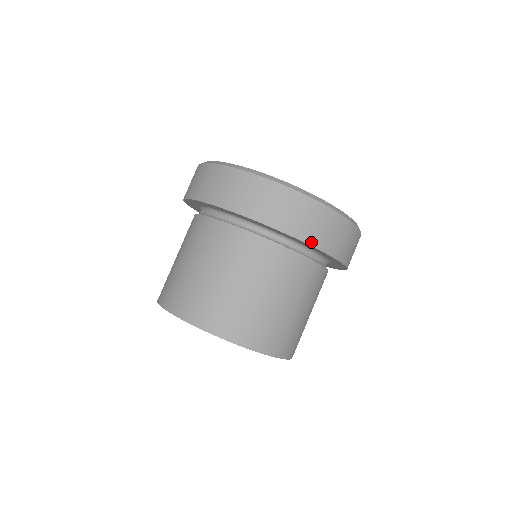
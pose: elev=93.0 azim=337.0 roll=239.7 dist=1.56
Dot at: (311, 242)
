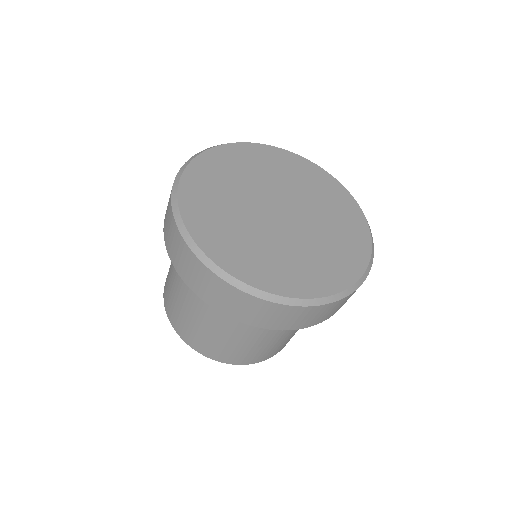
Dot at: (231, 315)
